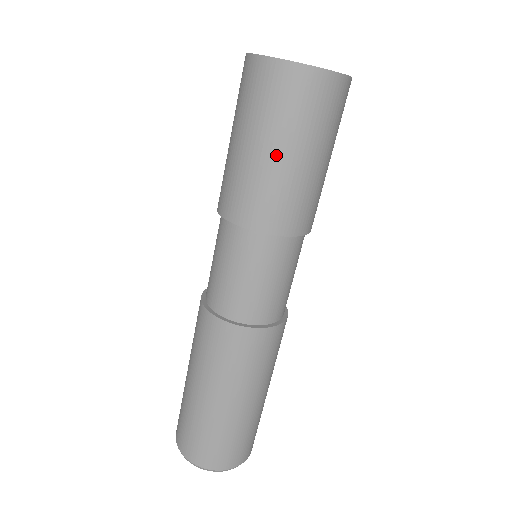
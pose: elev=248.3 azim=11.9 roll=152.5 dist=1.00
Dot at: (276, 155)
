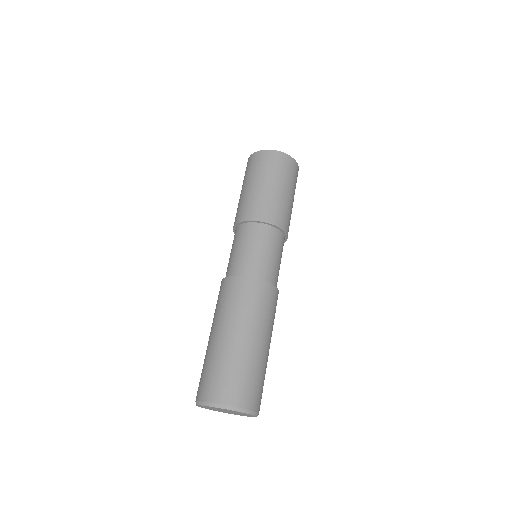
Dot at: (259, 185)
